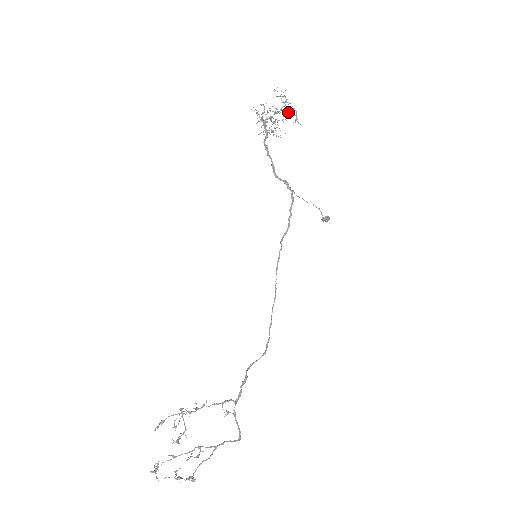
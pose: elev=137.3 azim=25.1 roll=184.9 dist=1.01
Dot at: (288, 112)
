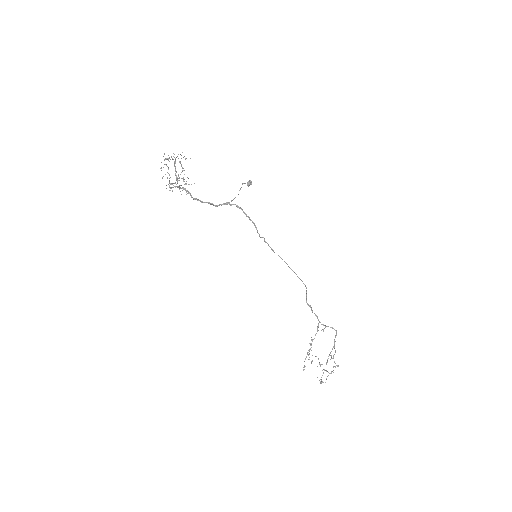
Dot at: (180, 163)
